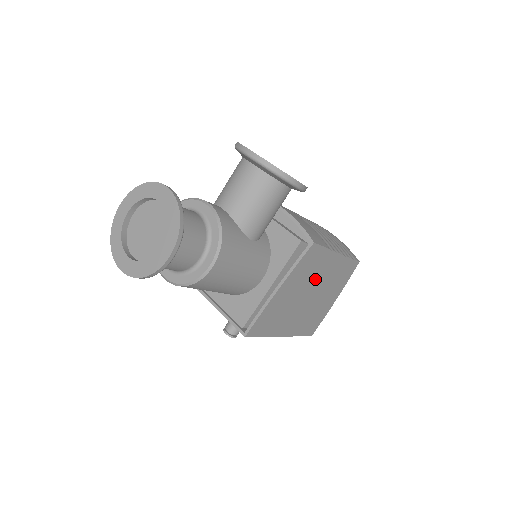
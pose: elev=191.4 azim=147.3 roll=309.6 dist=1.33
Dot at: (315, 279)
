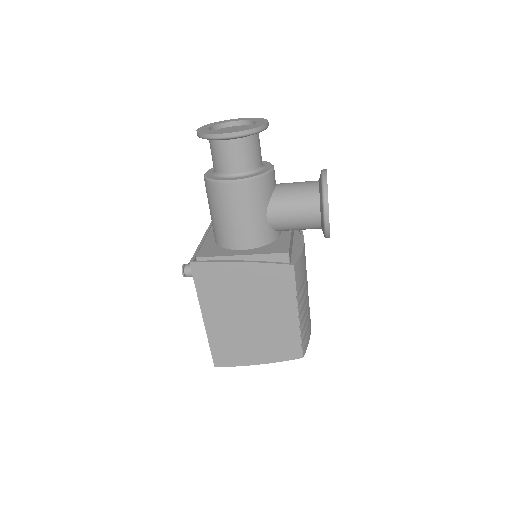
Dot at: (266, 305)
